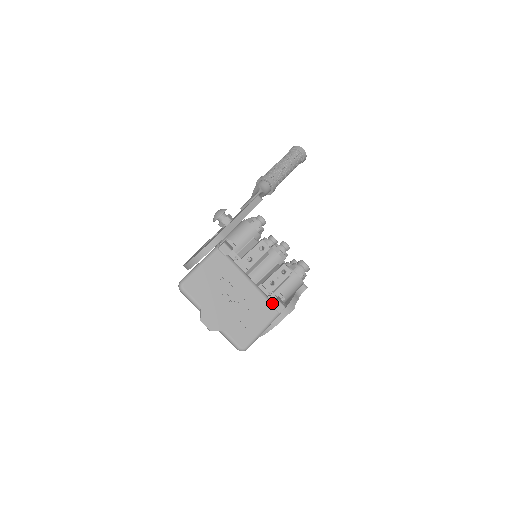
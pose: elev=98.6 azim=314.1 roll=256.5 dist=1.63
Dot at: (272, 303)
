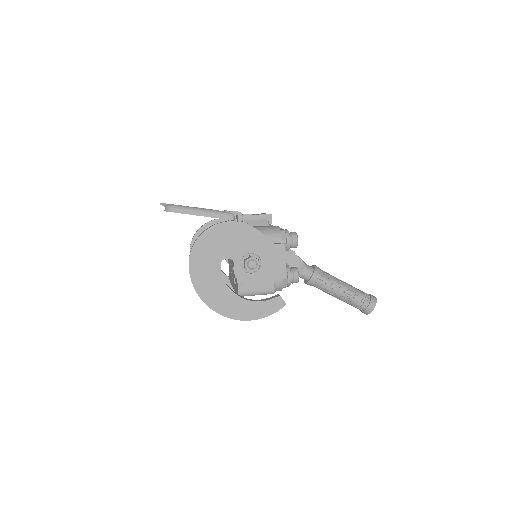
Dot at: occluded
